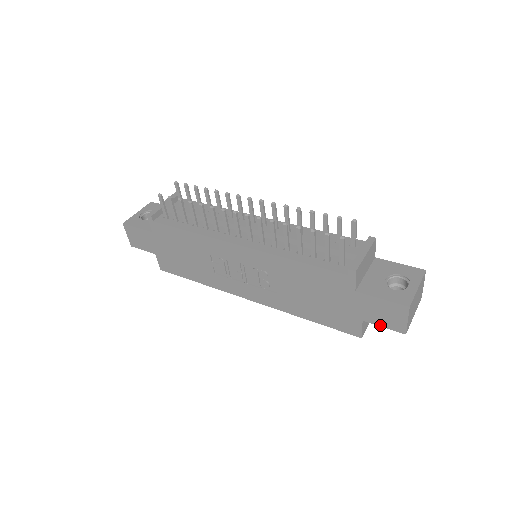
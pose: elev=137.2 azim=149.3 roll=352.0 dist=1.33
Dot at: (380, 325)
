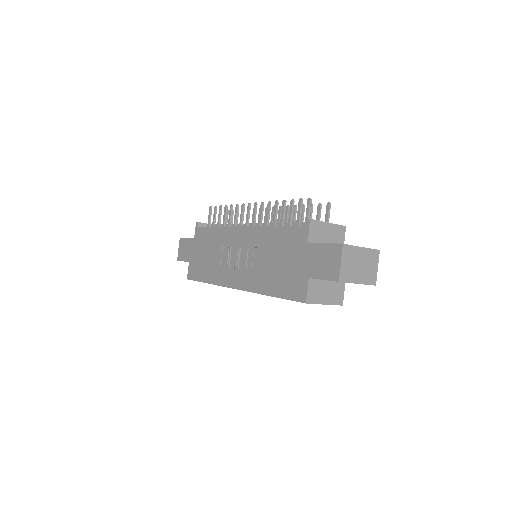
Dot at: (321, 278)
